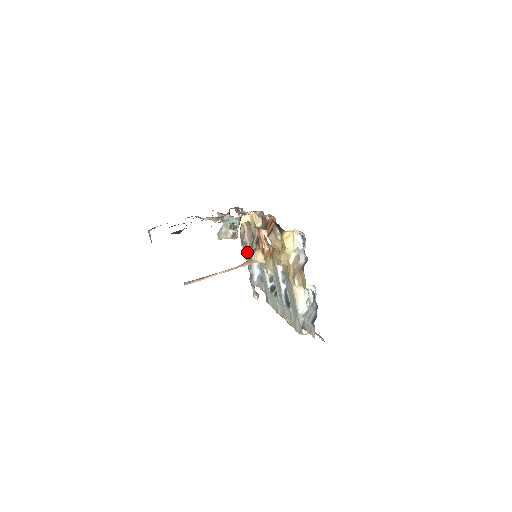
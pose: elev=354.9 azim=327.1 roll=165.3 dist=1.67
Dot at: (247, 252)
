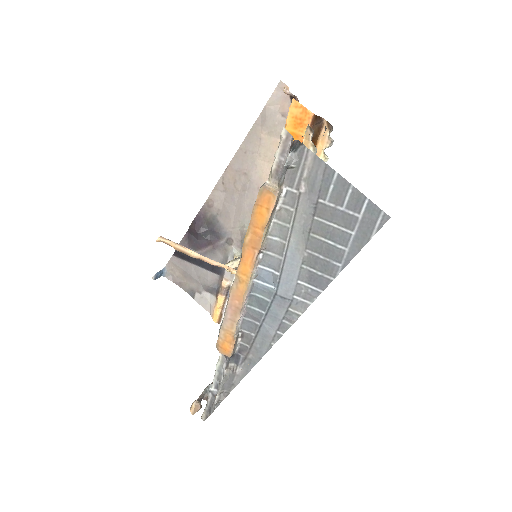
Dot at: occluded
